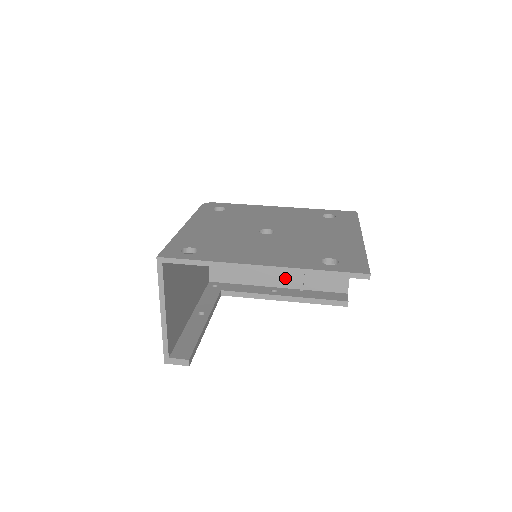
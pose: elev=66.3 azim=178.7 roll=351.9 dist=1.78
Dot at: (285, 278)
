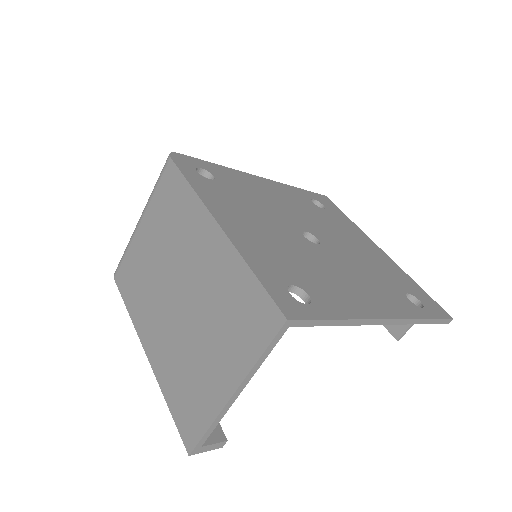
Dot at: occluded
